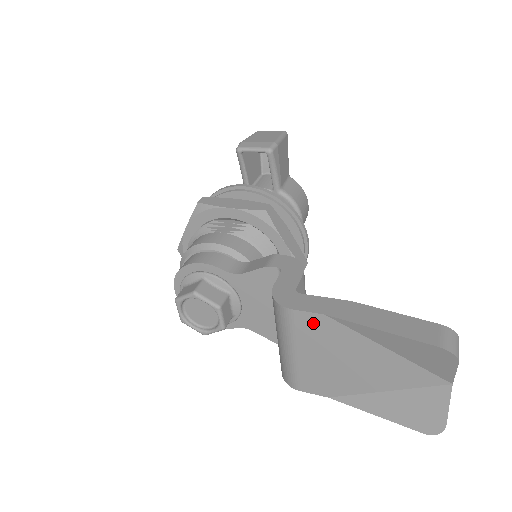
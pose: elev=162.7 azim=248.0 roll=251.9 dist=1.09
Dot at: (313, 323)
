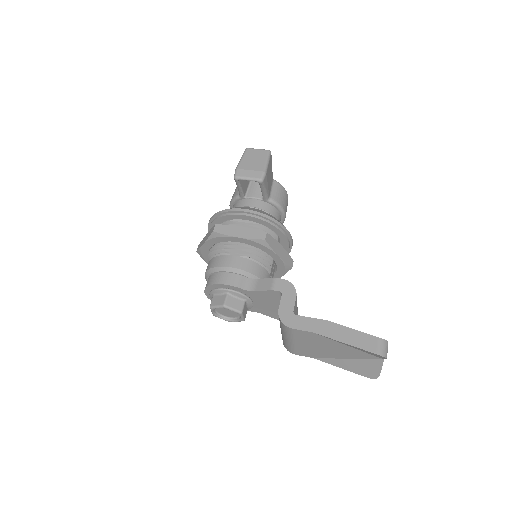
Dot at: (305, 334)
